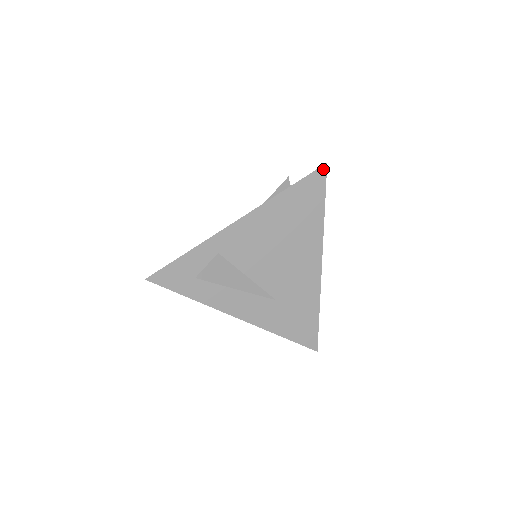
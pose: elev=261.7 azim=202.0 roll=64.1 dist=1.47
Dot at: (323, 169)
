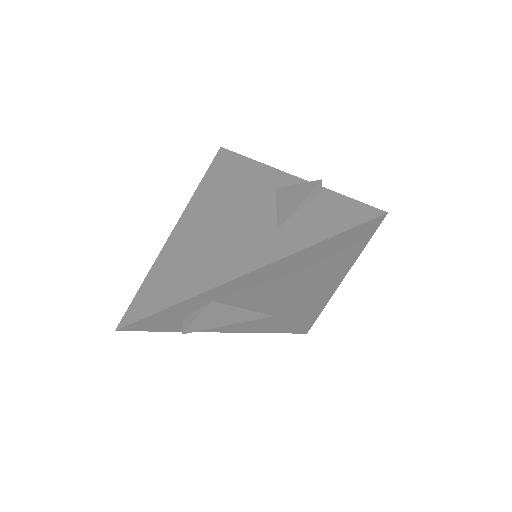
Dot at: (379, 219)
